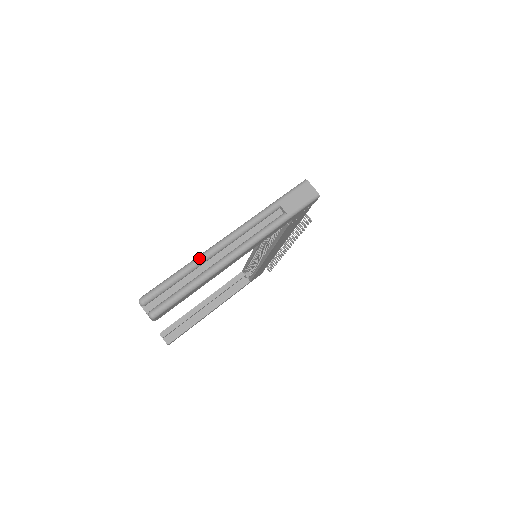
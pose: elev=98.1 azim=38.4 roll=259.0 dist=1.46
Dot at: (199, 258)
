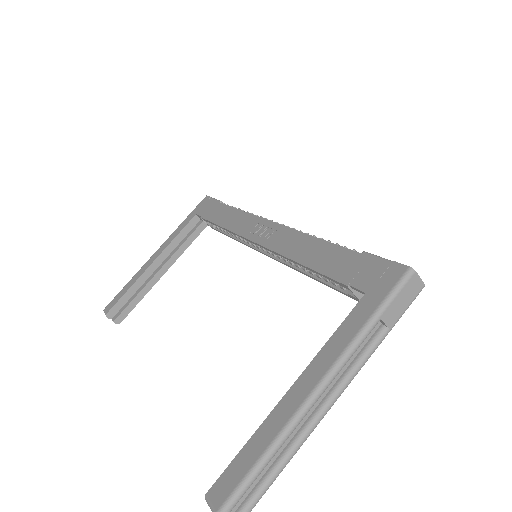
Dot at: (287, 433)
